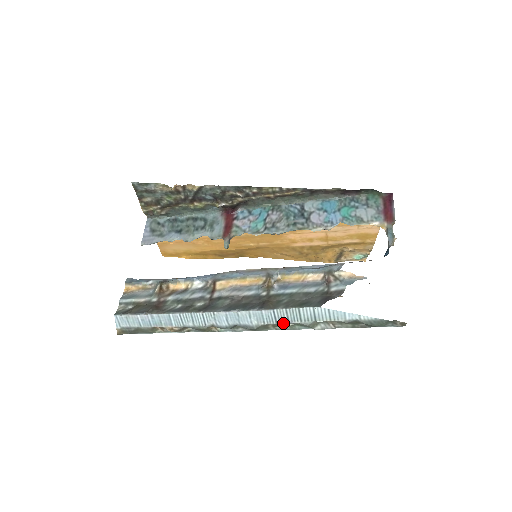
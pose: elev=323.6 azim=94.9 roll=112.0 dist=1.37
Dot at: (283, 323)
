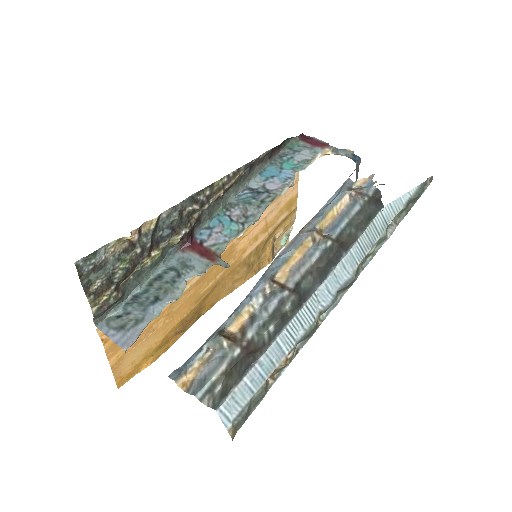
Dot at: (369, 250)
